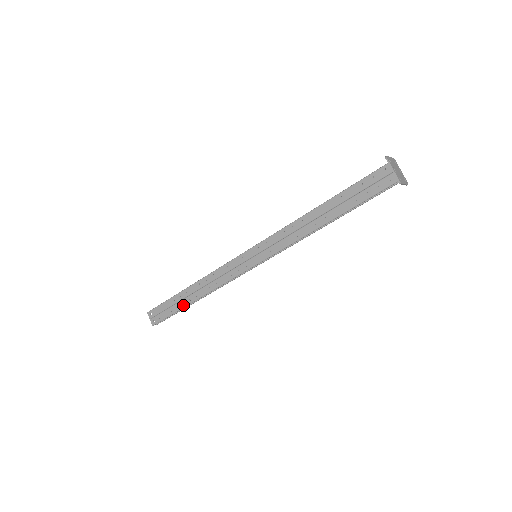
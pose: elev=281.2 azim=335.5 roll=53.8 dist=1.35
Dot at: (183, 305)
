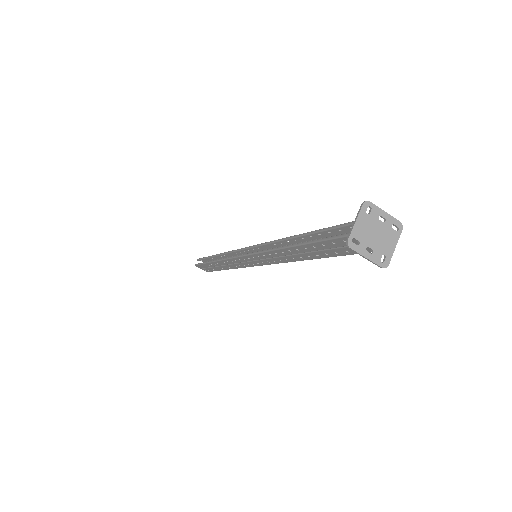
Dot at: (220, 270)
